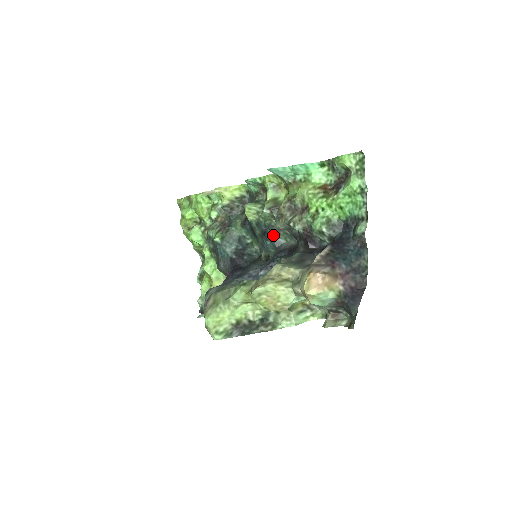
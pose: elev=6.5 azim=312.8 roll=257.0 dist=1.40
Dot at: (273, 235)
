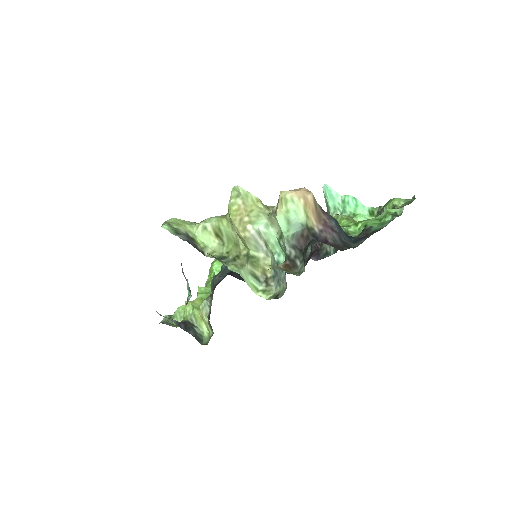
Dot at: occluded
